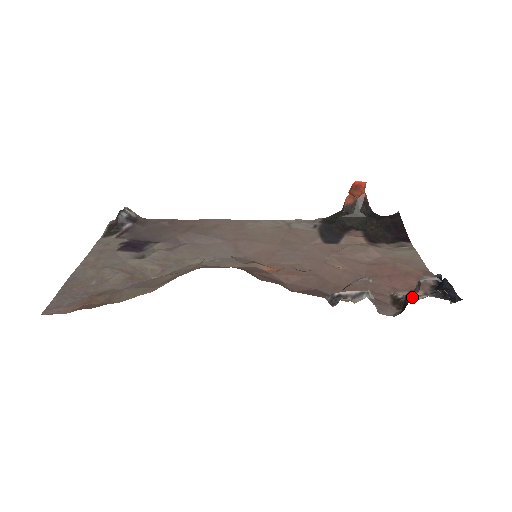
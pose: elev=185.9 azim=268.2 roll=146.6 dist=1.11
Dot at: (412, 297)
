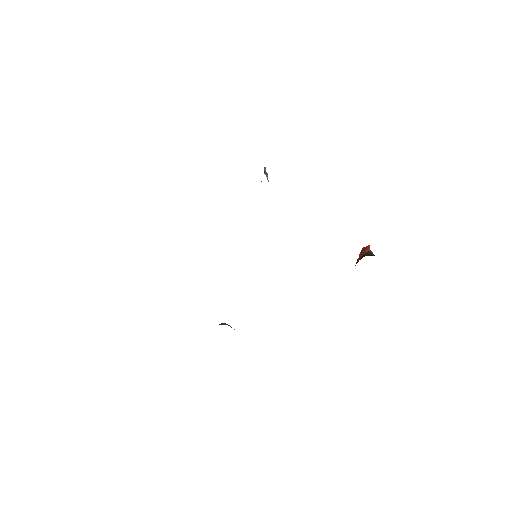
Dot at: occluded
